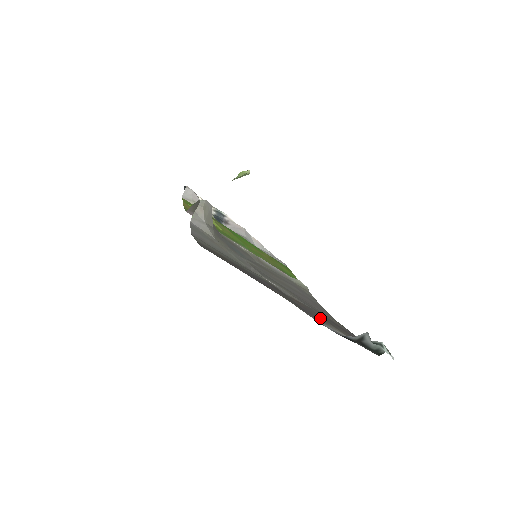
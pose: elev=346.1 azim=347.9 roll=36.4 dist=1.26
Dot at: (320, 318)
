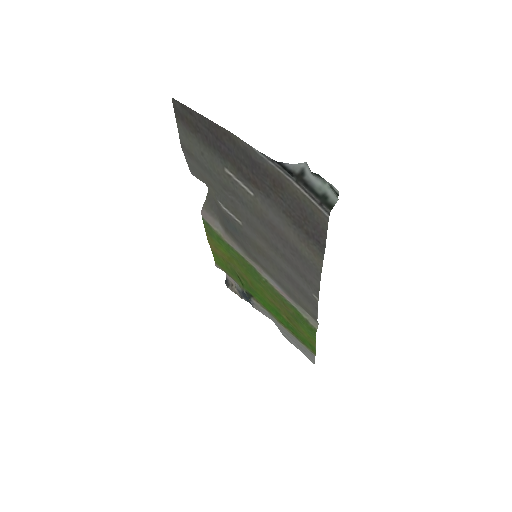
Dot at: (269, 177)
